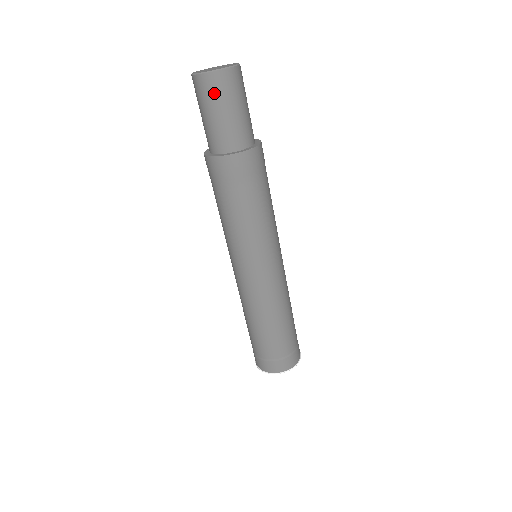
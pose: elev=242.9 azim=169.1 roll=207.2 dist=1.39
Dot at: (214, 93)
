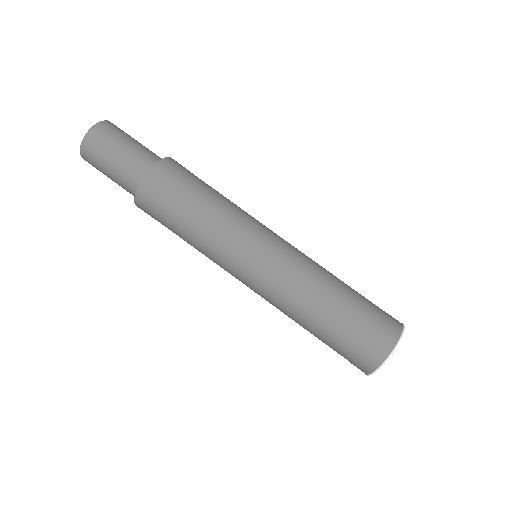
Dot at: (97, 150)
